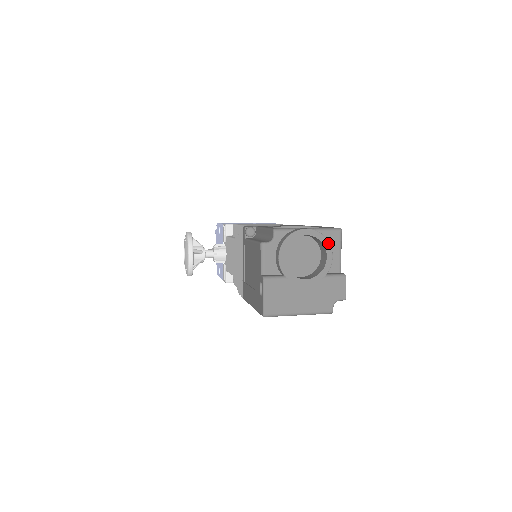
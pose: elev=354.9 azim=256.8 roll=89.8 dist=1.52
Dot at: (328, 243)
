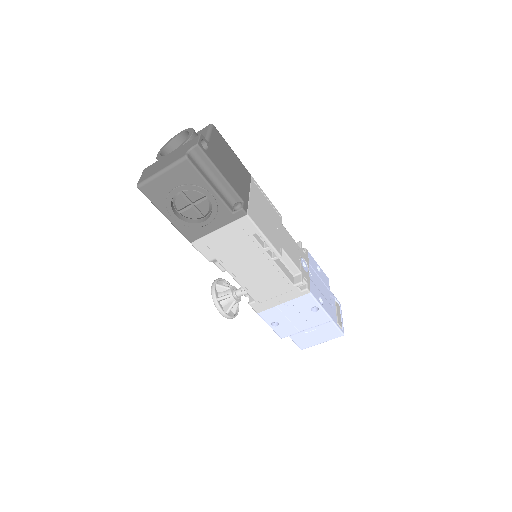
Dot at: (191, 129)
